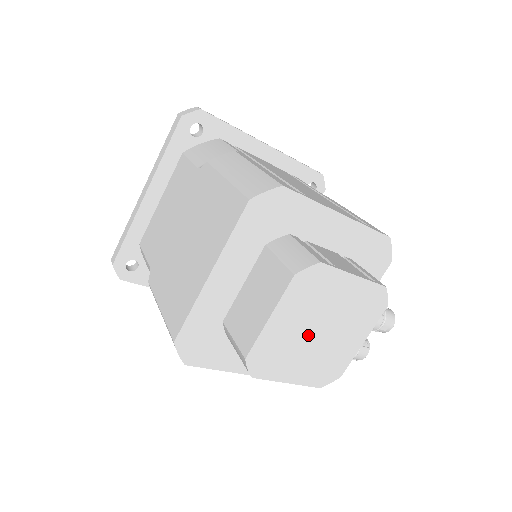
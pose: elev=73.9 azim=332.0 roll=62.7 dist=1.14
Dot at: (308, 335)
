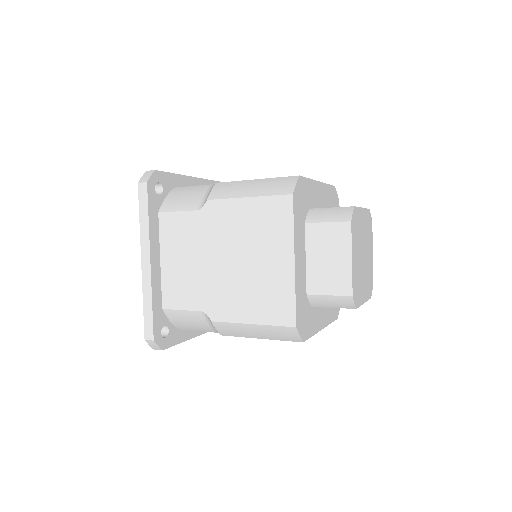
Dot at: (361, 262)
